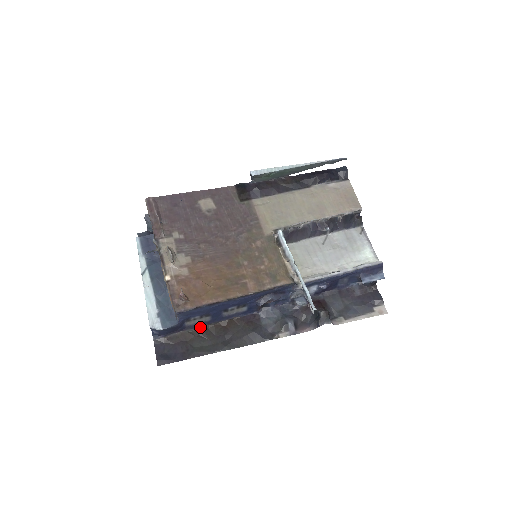
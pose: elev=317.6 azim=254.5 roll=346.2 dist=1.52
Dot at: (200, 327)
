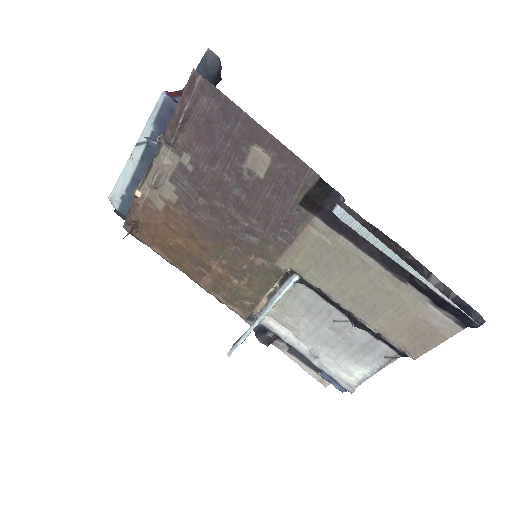
Dot at: occluded
